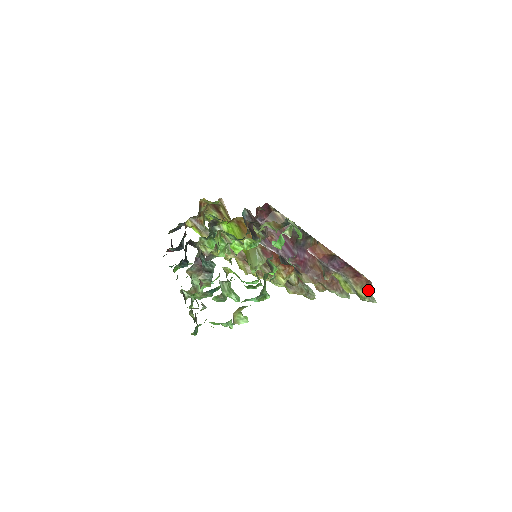
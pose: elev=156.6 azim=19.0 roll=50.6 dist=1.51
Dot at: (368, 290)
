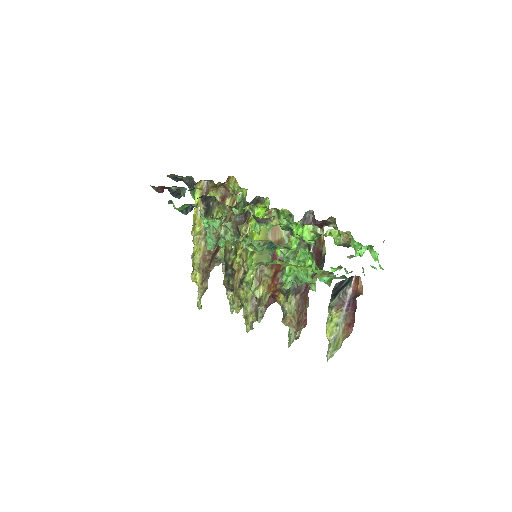
Dot at: occluded
